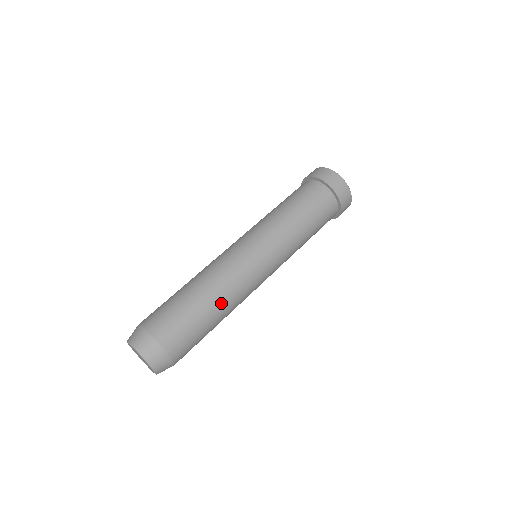
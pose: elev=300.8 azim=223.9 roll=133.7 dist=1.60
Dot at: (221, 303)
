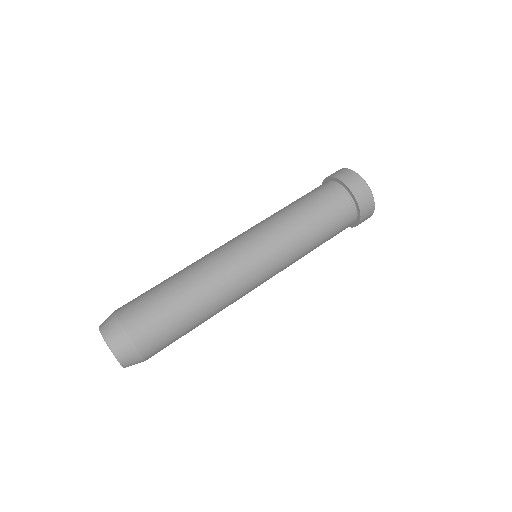
Dot at: (207, 306)
